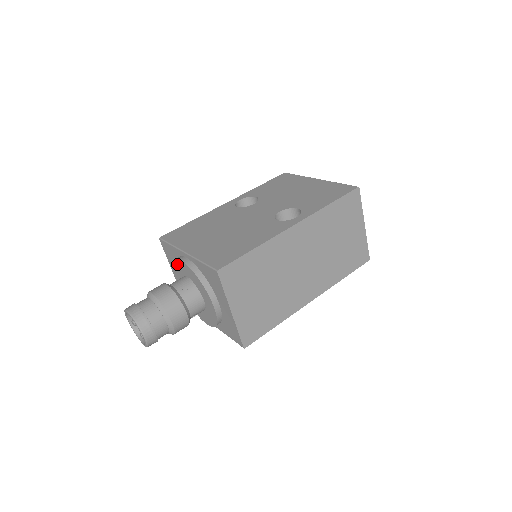
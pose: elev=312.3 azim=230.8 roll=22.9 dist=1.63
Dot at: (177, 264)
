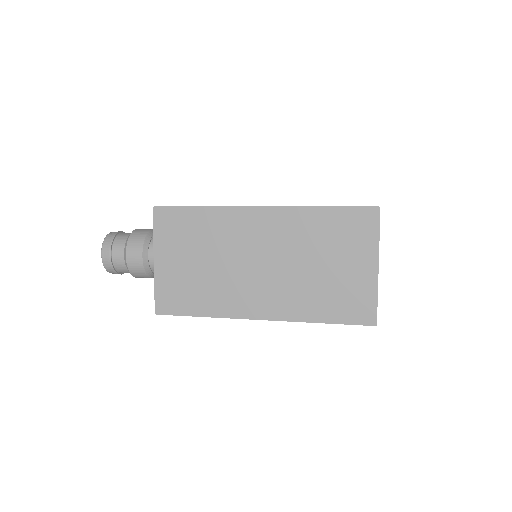
Dot at: occluded
